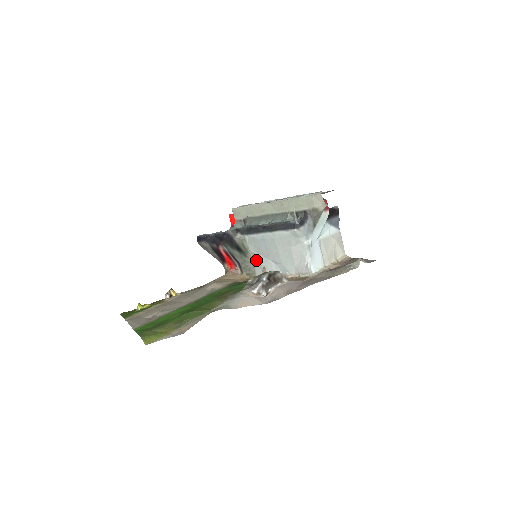
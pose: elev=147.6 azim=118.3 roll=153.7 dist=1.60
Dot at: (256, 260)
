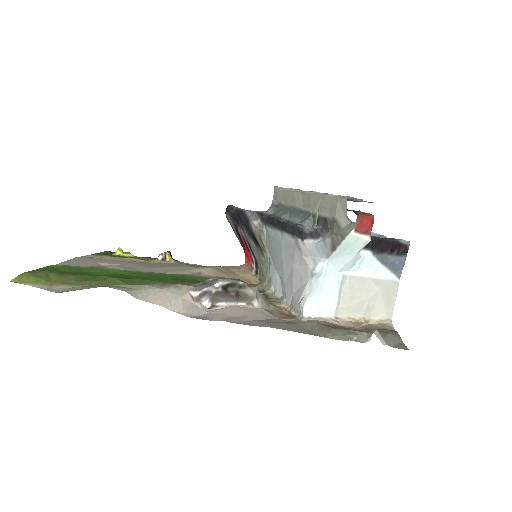
Dot at: (269, 265)
